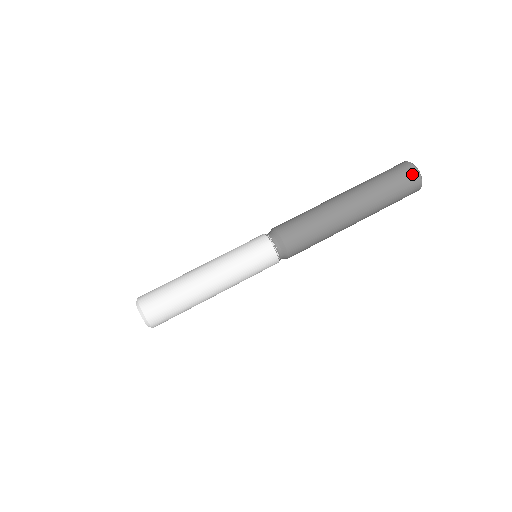
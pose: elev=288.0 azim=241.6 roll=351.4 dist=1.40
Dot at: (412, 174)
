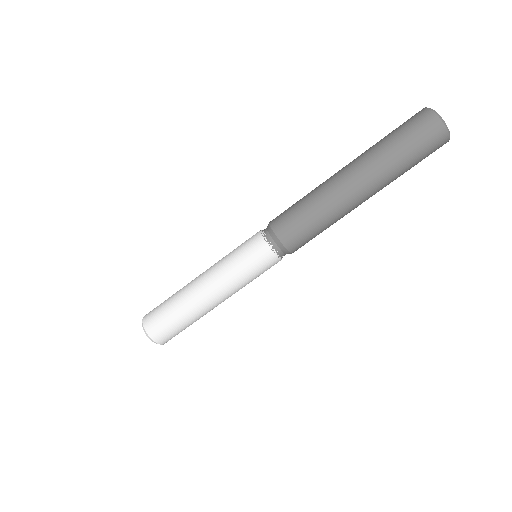
Dot at: (435, 129)
